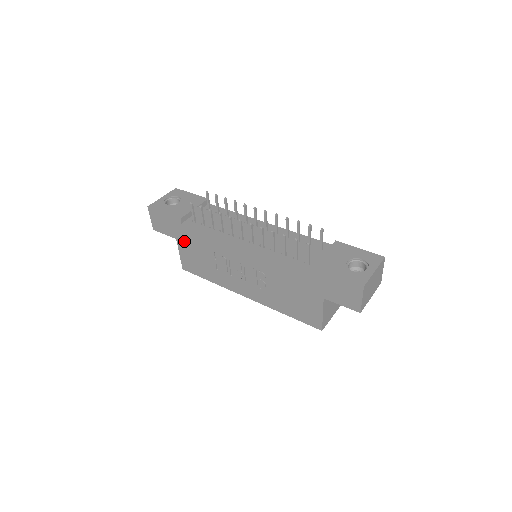
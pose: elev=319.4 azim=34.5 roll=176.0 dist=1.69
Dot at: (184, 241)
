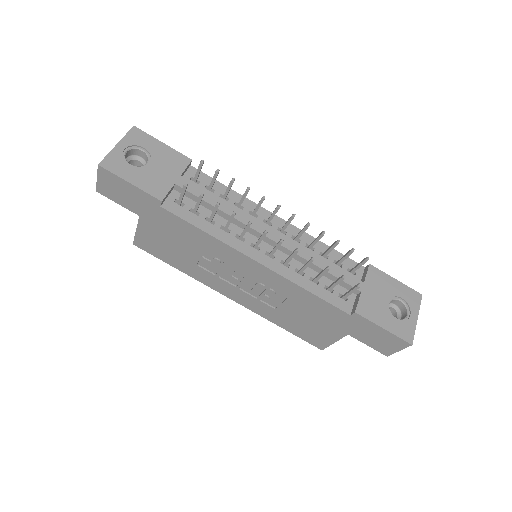
Dot at: (154, 223)
